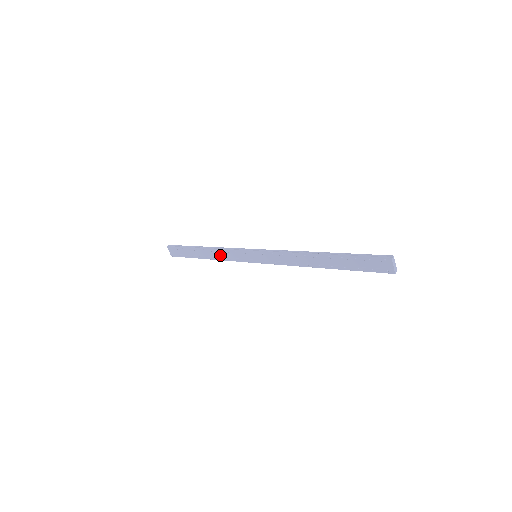
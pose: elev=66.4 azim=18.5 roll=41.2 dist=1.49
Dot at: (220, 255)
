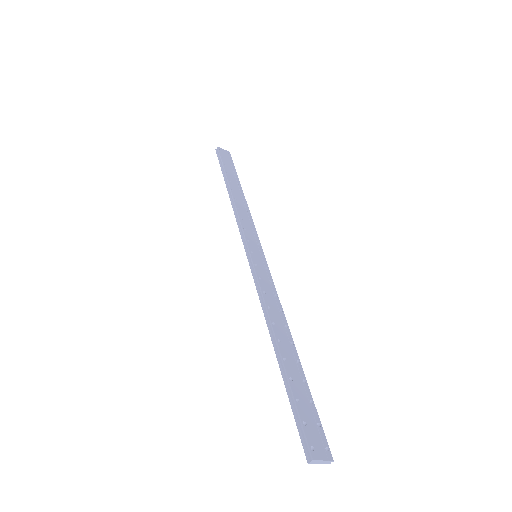
Dot at: occluded
